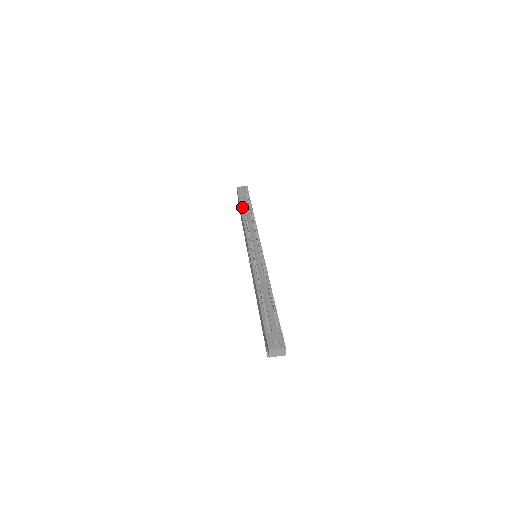
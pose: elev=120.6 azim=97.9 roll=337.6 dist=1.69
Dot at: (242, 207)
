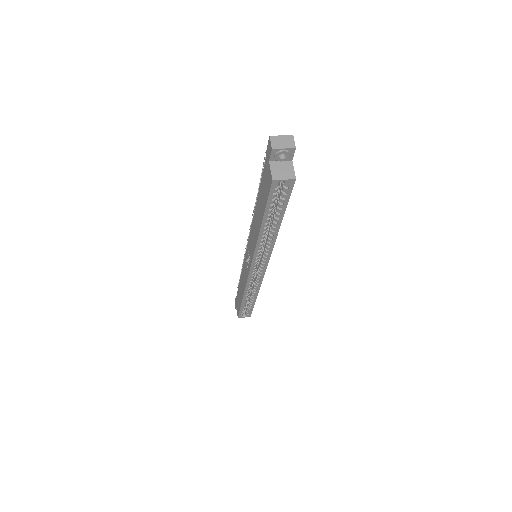
Dot at: occluded
